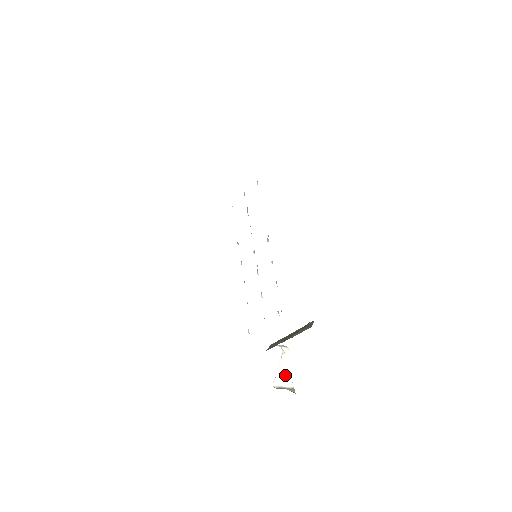
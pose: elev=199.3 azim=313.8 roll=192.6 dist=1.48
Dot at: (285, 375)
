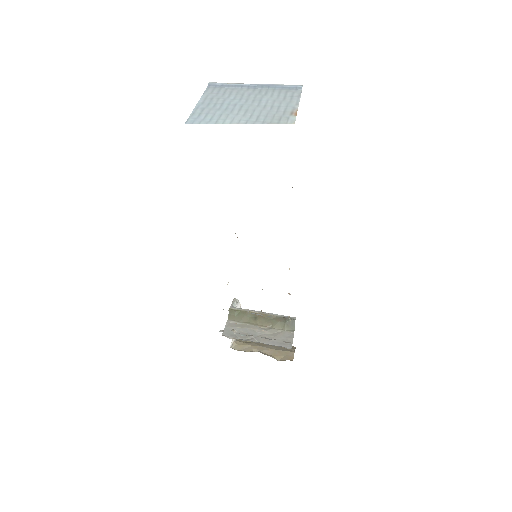
Dot at: occluded
